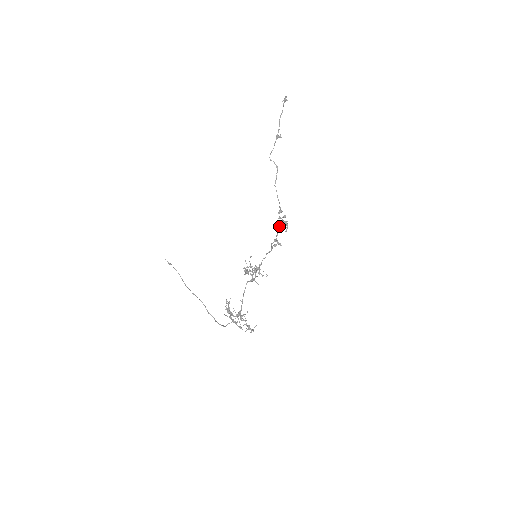
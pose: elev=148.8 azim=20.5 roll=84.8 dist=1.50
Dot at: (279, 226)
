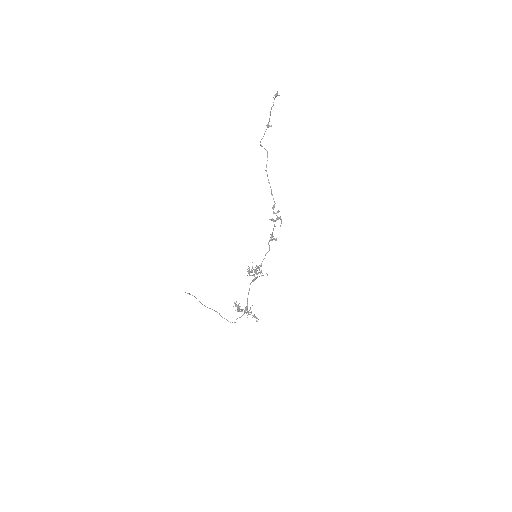
Dot at: (274, 221)
